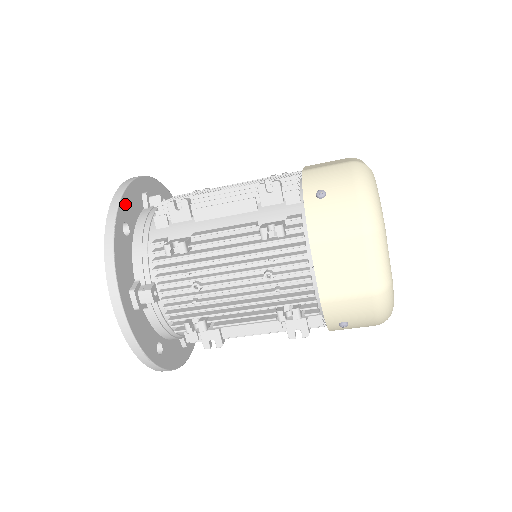
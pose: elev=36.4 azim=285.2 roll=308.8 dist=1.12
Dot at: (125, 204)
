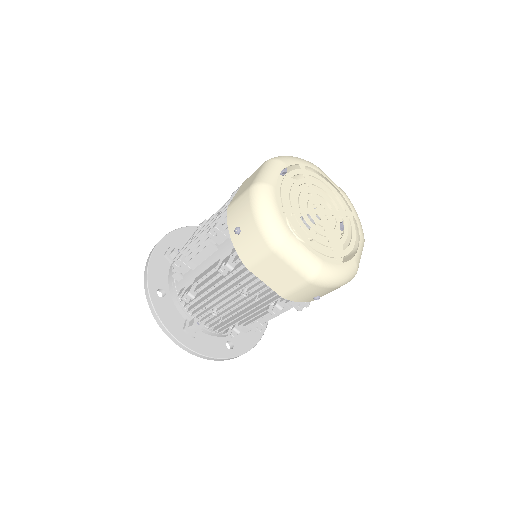
Dot at: (152, 277)
